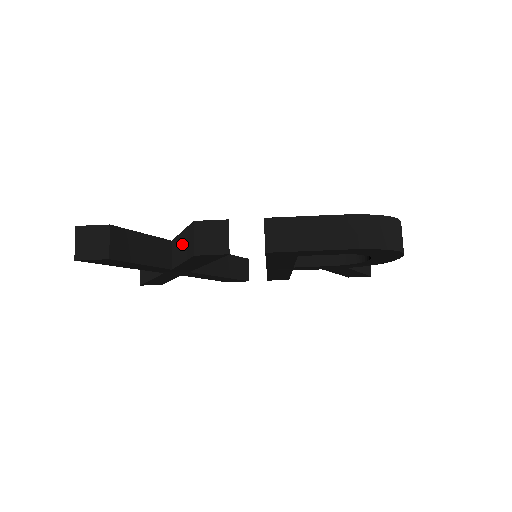
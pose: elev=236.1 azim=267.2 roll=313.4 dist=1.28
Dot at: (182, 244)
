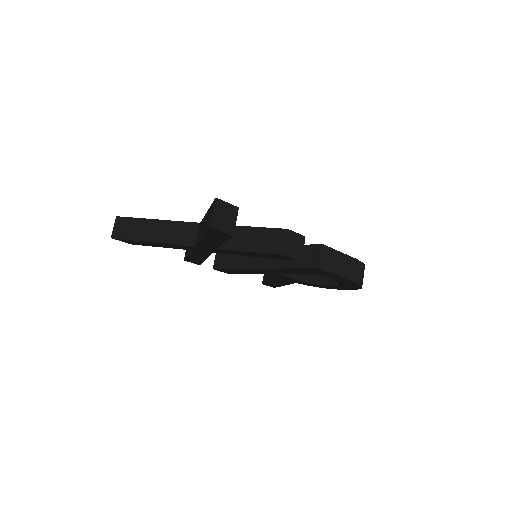
Dot at: (253, 237)
